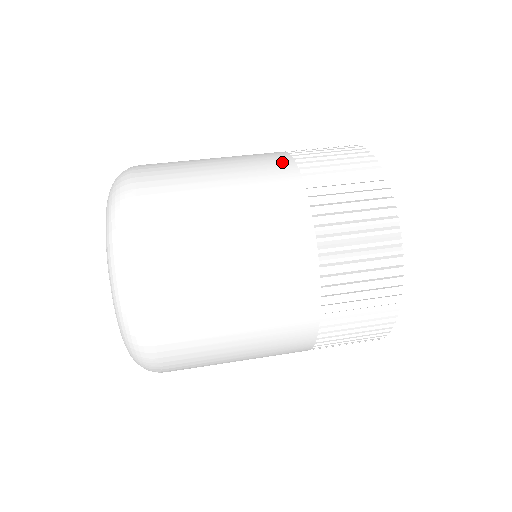
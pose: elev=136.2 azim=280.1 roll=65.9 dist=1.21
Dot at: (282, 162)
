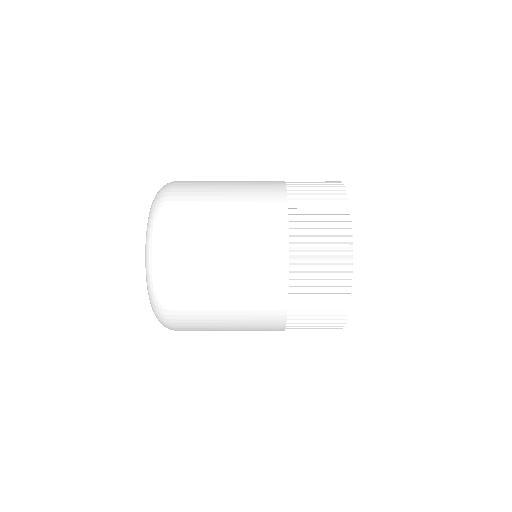
Dot at: (276, 181)
